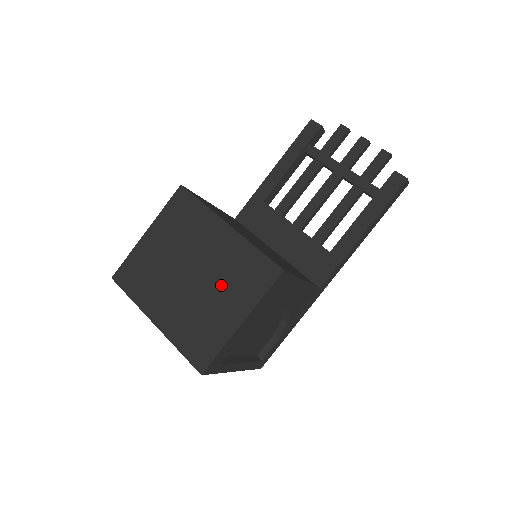
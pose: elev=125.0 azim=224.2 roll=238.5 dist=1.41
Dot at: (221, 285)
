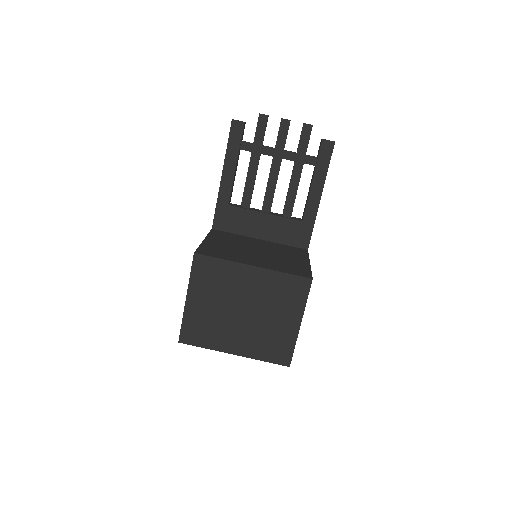
Dot at: (271, 308)
